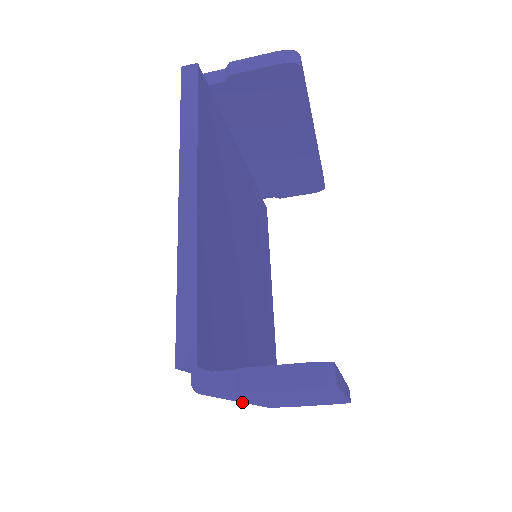
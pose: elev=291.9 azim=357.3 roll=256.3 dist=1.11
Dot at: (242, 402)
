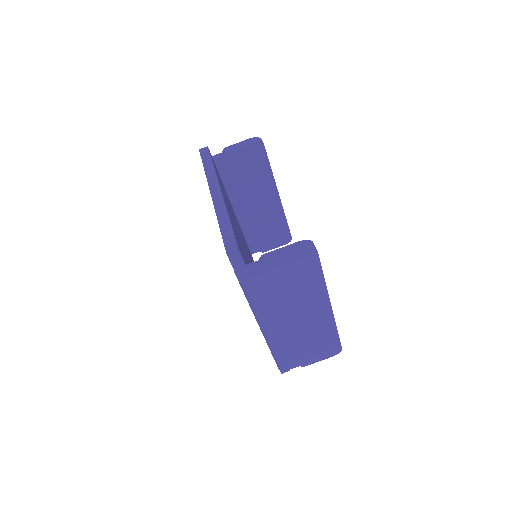
Dot at: (265, 325)
